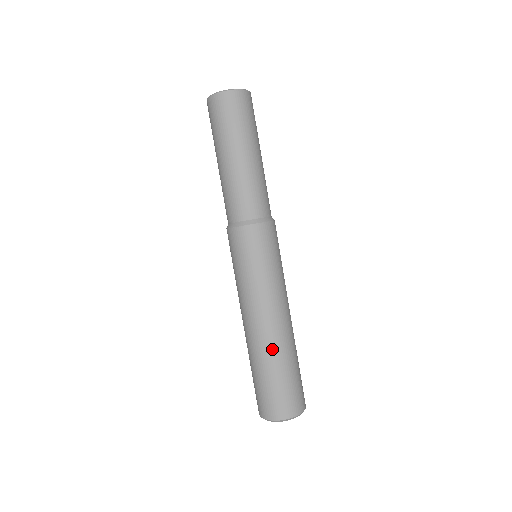
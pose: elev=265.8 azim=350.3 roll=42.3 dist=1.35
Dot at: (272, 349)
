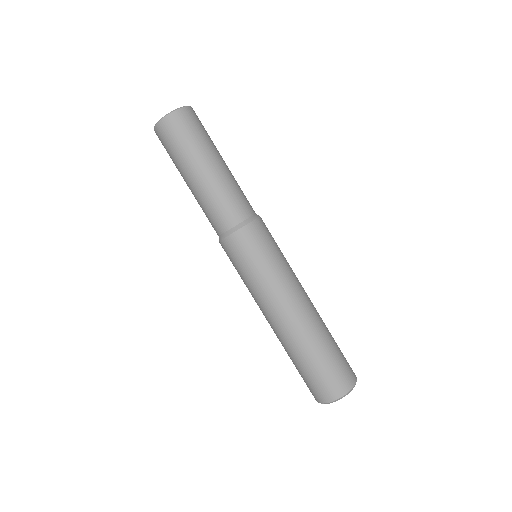
Dot at: (305, 336)
